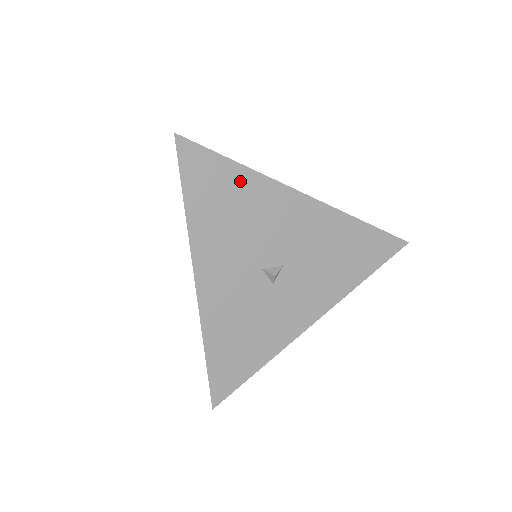
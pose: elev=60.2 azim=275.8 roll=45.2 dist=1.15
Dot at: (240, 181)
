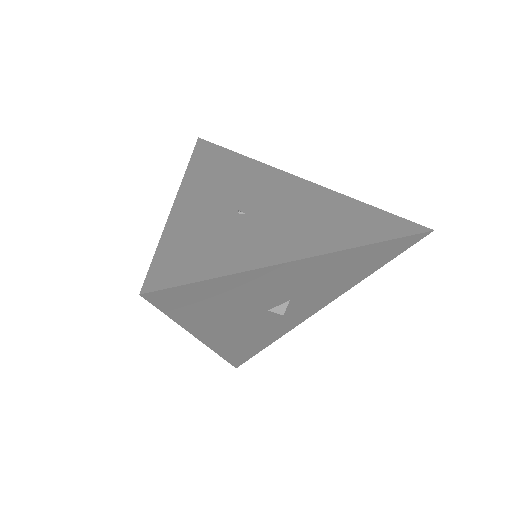
Dot at: (233, 283)
